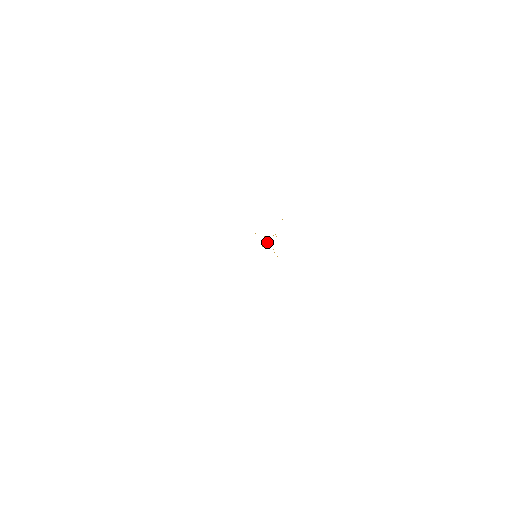
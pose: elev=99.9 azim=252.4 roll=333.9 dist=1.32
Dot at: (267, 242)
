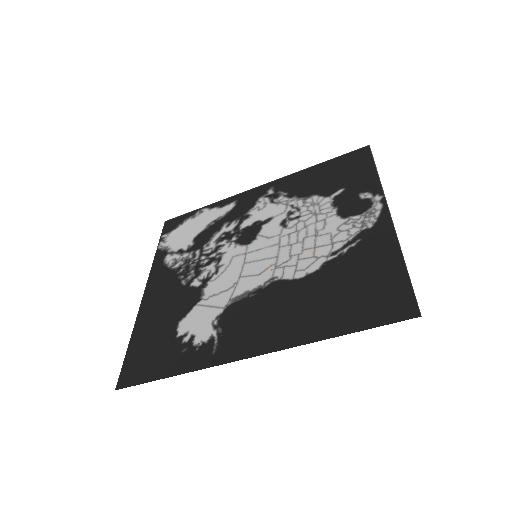
Dot at: (263, 269)
